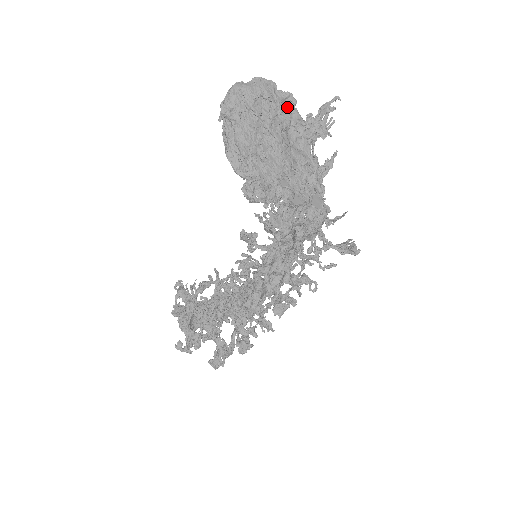
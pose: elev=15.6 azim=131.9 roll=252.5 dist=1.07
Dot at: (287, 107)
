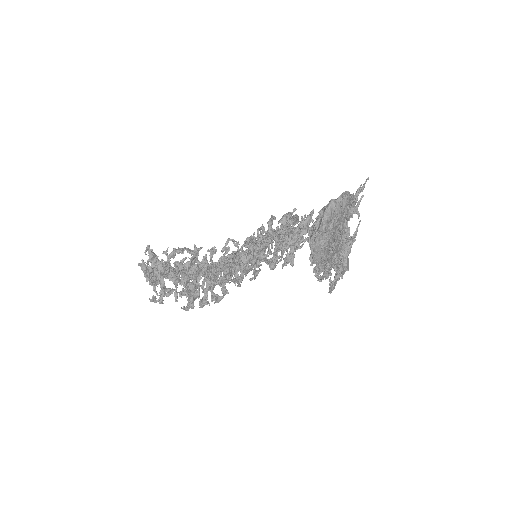
Dot at: occluded
